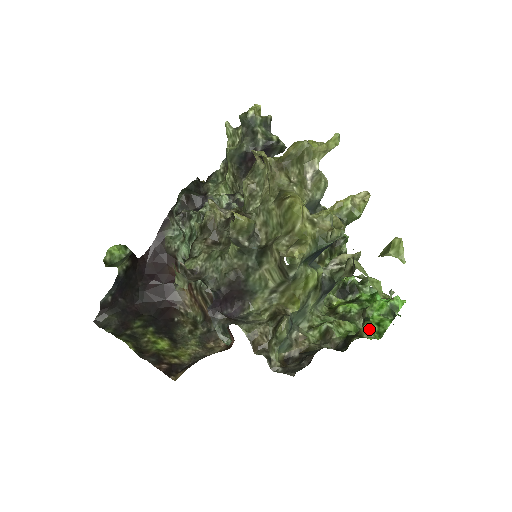
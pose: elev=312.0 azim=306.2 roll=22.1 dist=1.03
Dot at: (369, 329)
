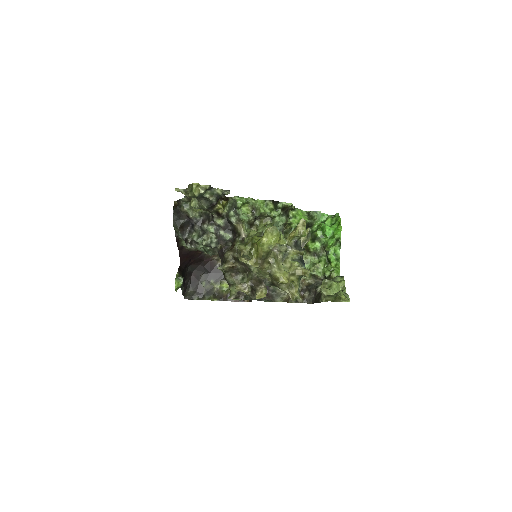
Dot at: (335, 274)
